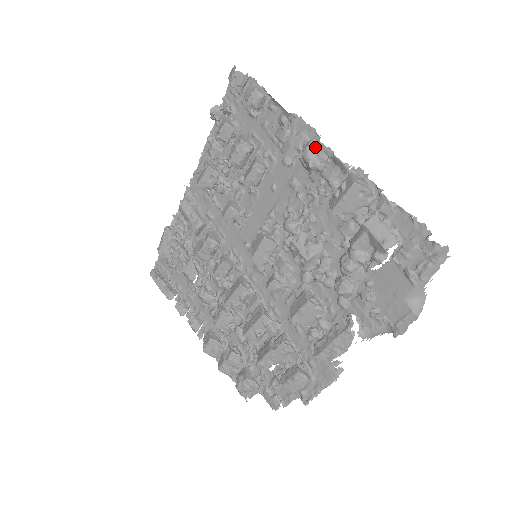
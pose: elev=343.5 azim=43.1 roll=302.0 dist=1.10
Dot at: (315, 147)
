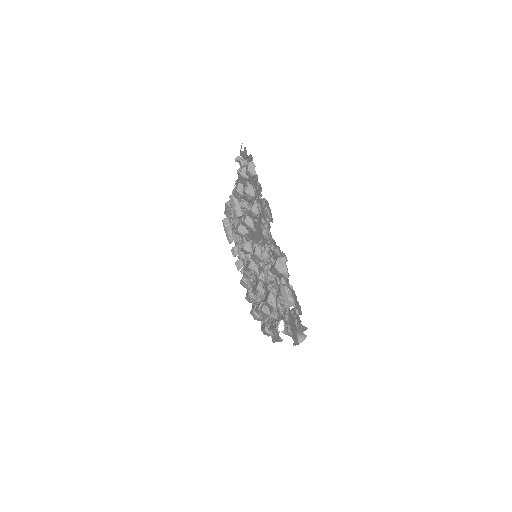
Dot at: (268, 229)
